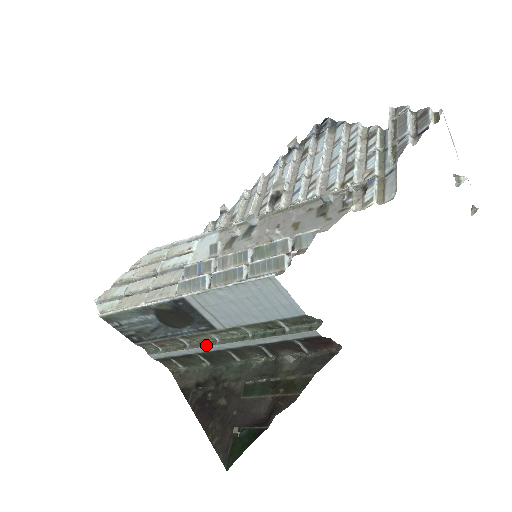
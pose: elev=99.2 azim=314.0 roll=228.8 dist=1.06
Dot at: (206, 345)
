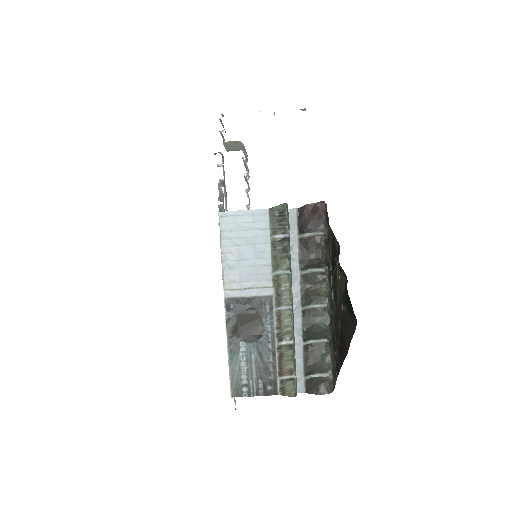
Dot at: (293, 321)
